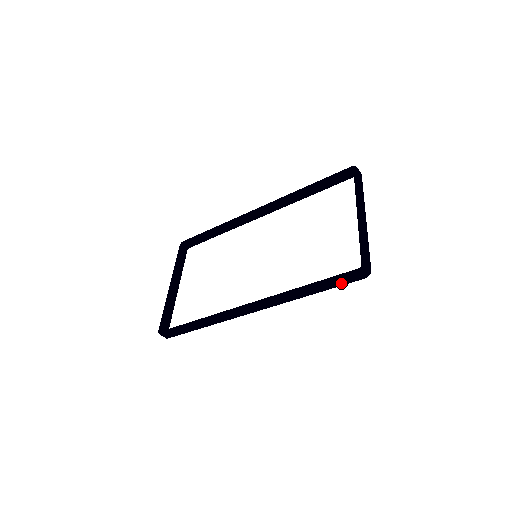
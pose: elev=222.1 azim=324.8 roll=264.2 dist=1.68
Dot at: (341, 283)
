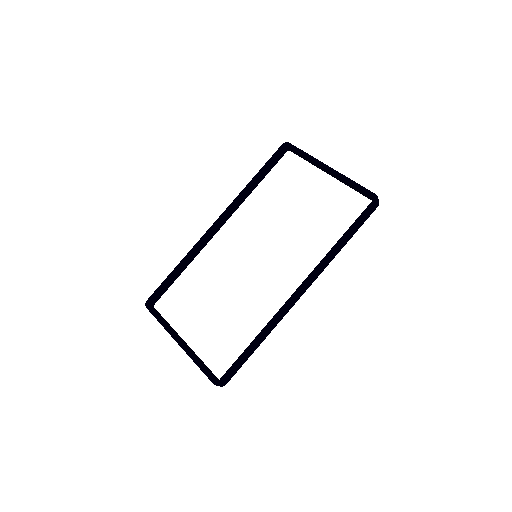
Dot at: (364, 220)
